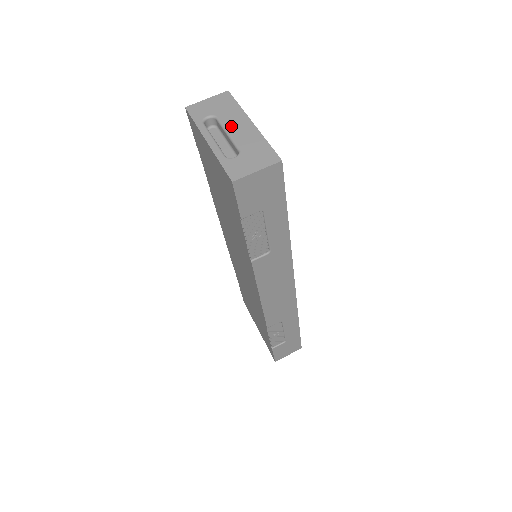
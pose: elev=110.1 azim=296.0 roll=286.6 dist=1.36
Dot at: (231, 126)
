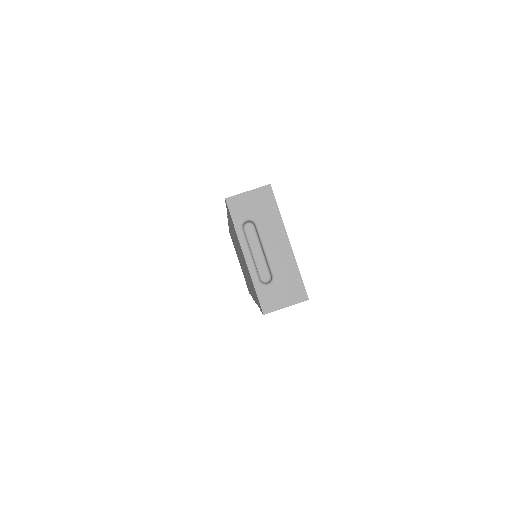
Dot at: (269, 241)
